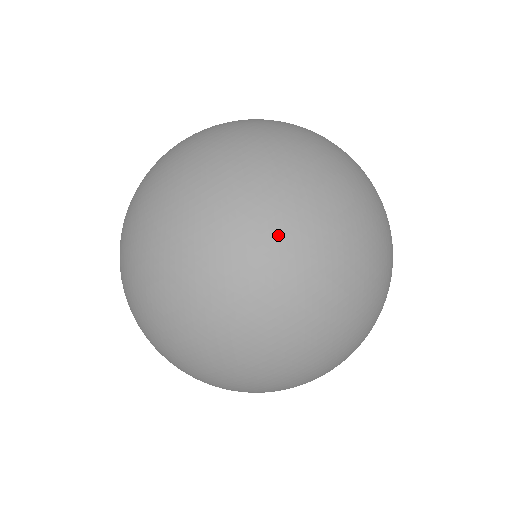
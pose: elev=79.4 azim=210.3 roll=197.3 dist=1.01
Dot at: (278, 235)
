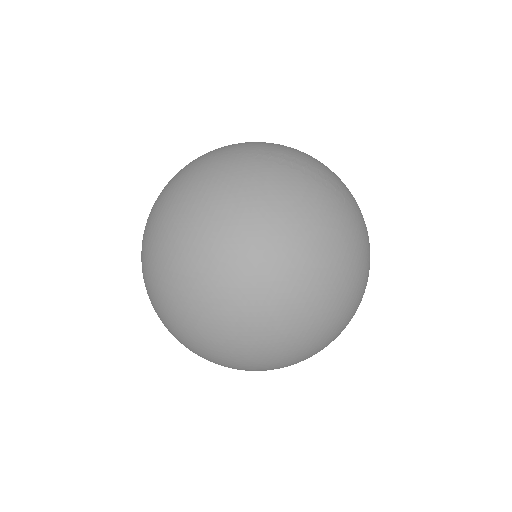
Dot at: (201, 330)
